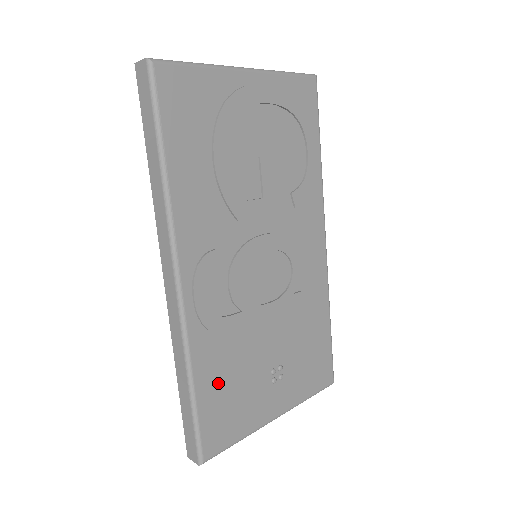
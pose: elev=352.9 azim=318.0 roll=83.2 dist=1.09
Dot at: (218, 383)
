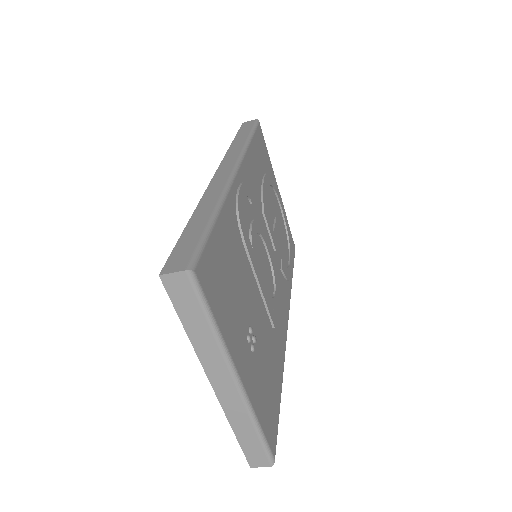
Dot at: (227, 250)
